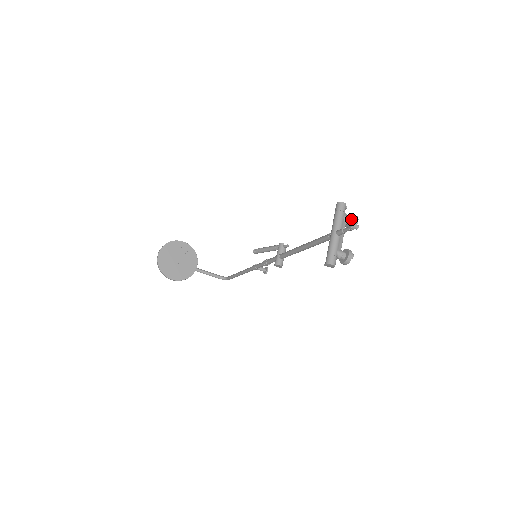
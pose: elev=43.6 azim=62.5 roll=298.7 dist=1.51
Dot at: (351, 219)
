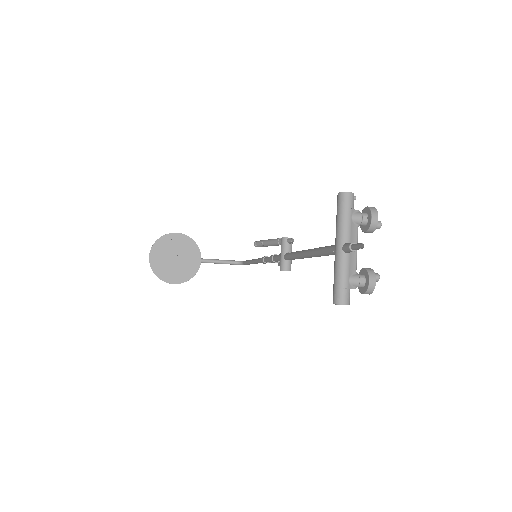
Dot at: (366, 216)
